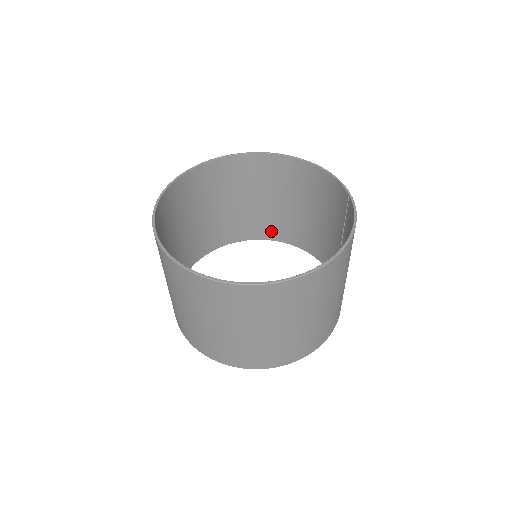
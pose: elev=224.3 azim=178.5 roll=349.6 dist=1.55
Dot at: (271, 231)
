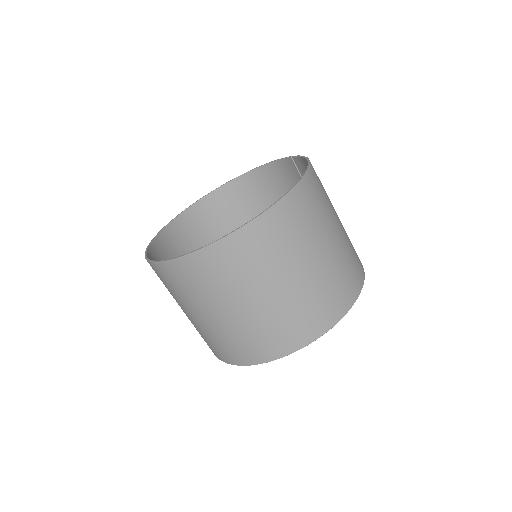
Dot at: occluded
